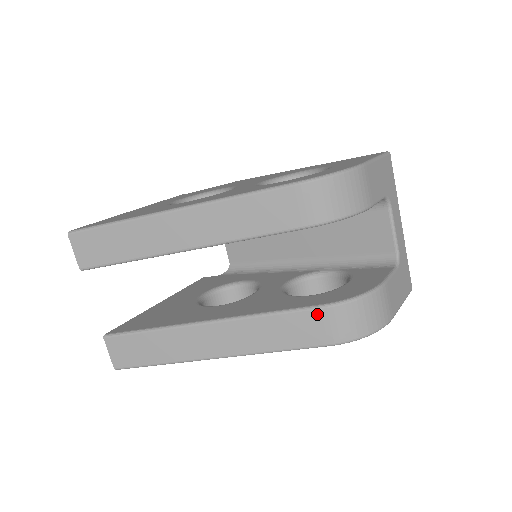
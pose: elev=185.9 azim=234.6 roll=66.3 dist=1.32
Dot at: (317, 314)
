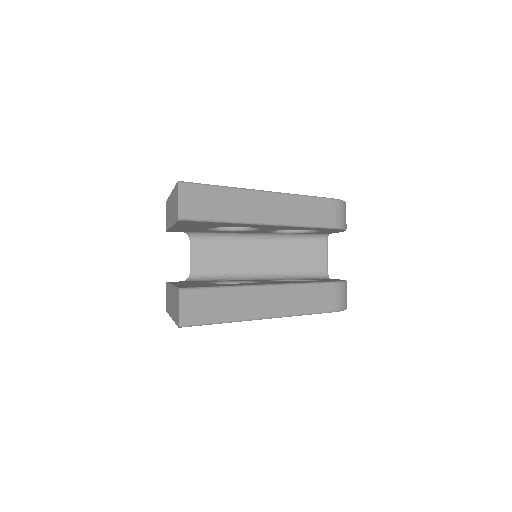
Dot at: (332, 287)
